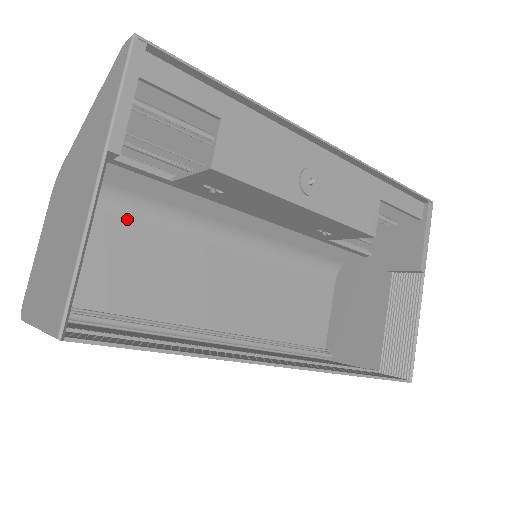
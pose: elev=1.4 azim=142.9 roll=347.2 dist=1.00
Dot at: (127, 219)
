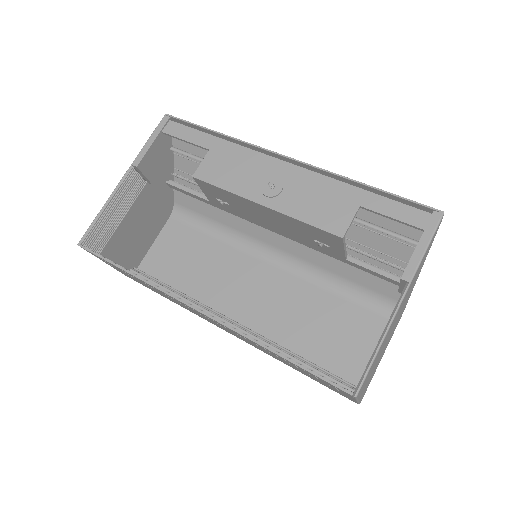
Dot at: (203, 234)
